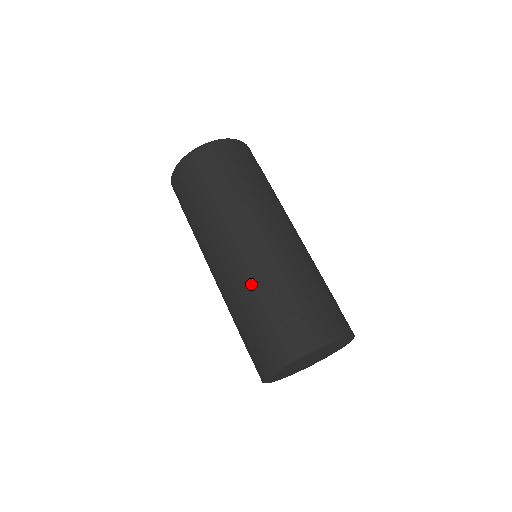
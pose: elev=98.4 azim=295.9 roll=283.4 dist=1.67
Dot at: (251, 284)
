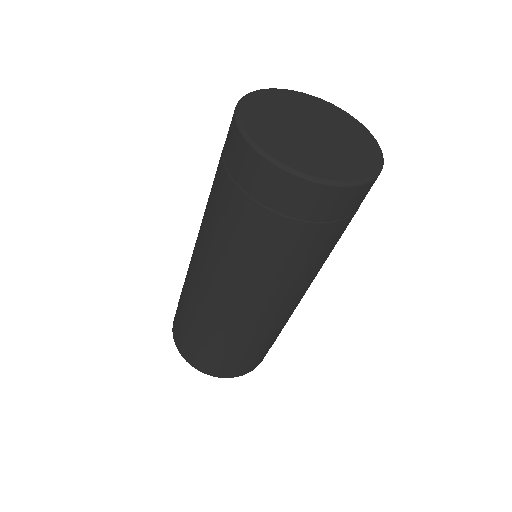
Dot at: occluded
